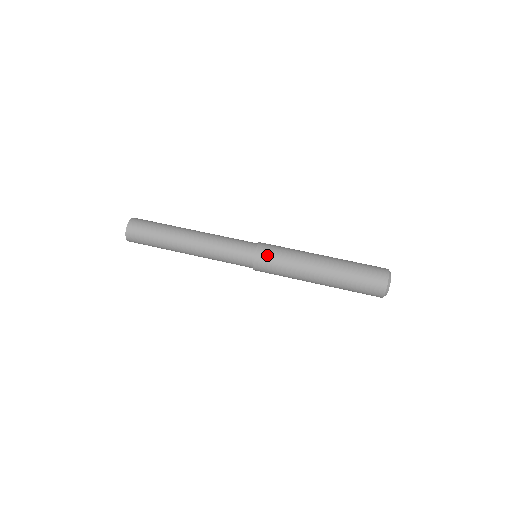
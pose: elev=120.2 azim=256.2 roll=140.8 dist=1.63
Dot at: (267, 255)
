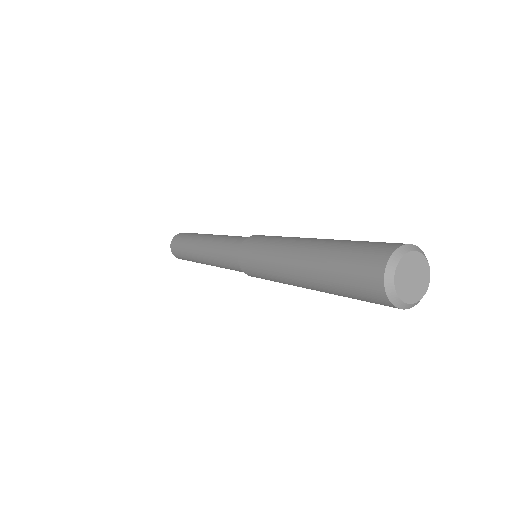
Dot at: occluded
